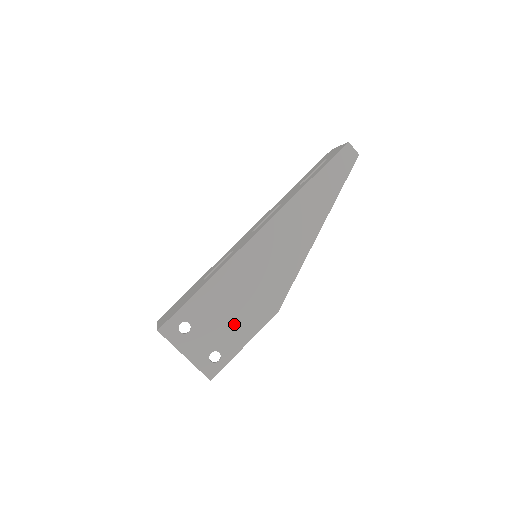
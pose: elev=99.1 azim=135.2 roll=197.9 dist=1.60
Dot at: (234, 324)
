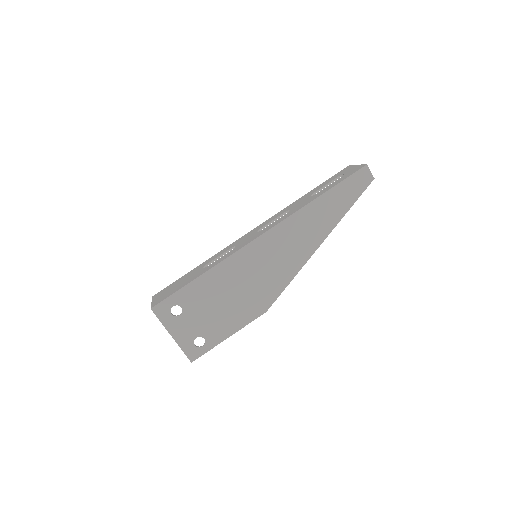
Dot at: (223, 316)
